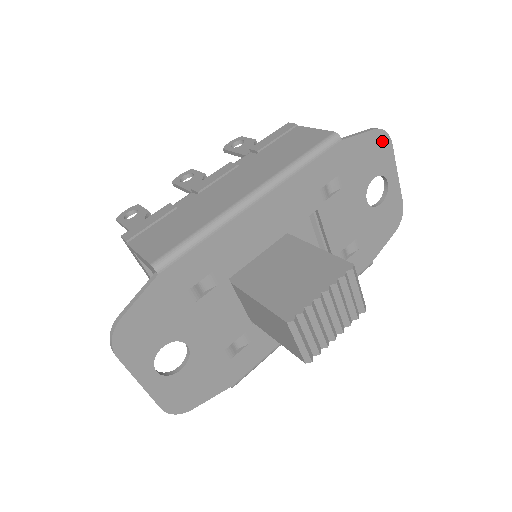
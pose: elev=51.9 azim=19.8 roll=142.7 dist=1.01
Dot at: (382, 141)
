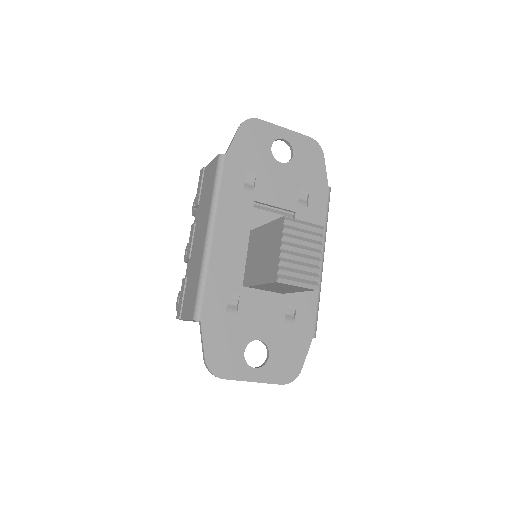
Dot at: (252, 126)
